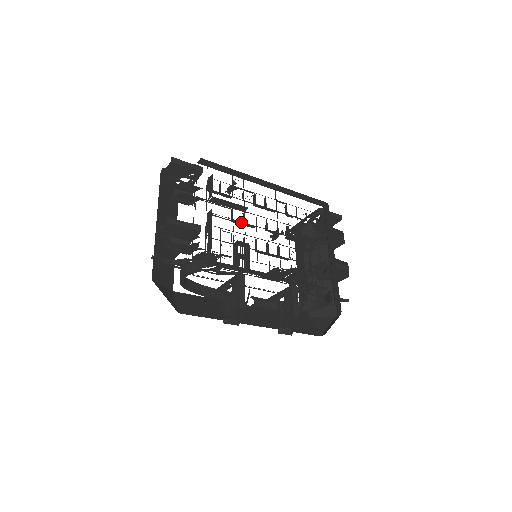
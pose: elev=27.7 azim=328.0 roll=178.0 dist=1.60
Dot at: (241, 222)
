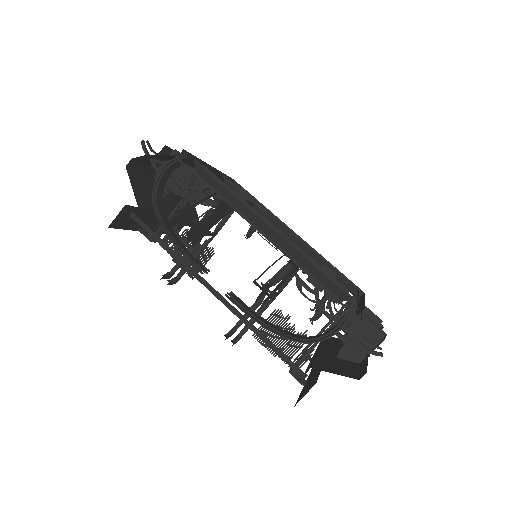
Dot at: occluded
